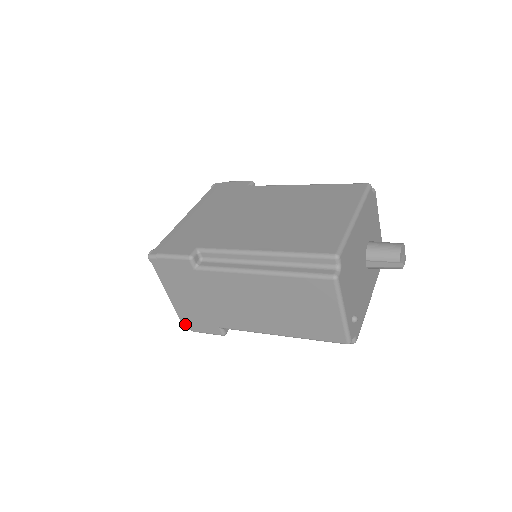
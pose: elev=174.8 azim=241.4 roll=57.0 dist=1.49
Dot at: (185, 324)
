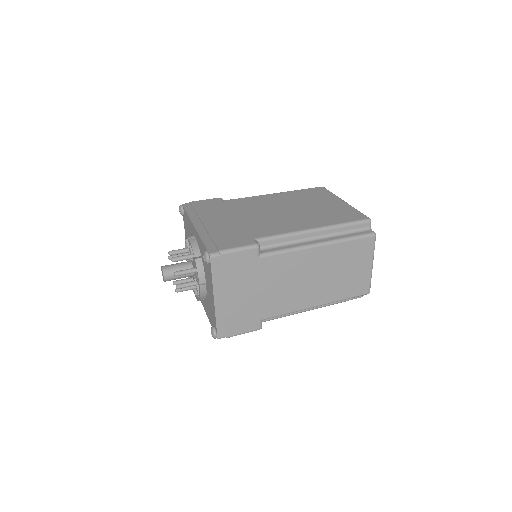
Dot at: (221, 331)
